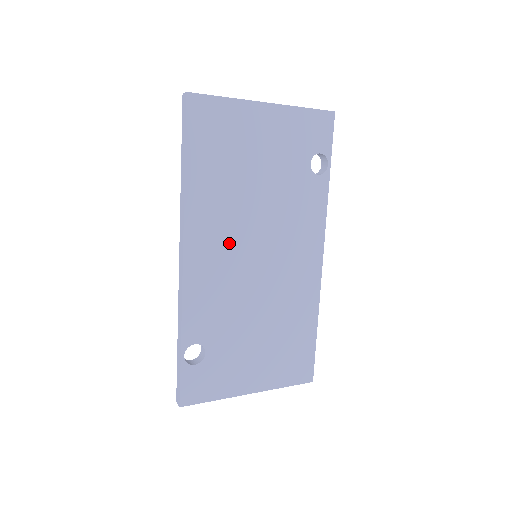
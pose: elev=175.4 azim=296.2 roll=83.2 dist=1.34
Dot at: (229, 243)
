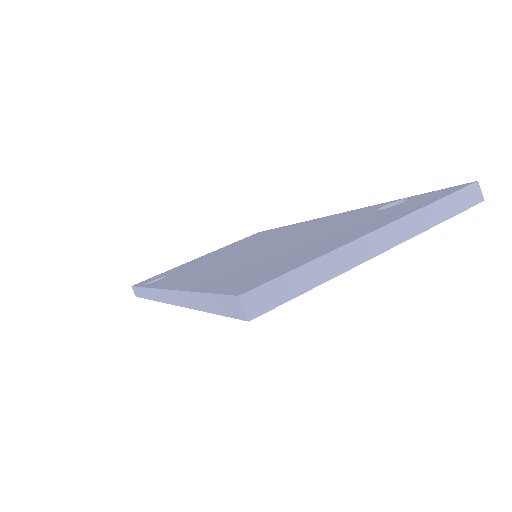
Dot at: occluded
